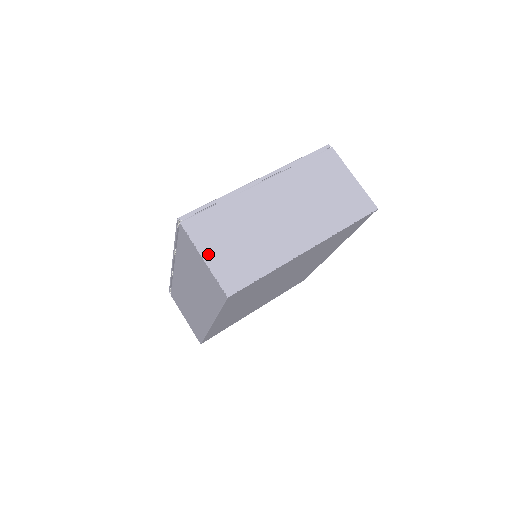
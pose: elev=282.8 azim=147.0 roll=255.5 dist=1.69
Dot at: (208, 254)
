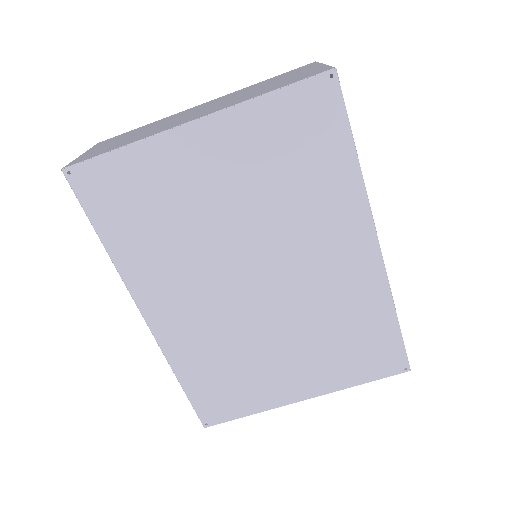
Dot at: (90, 151)
